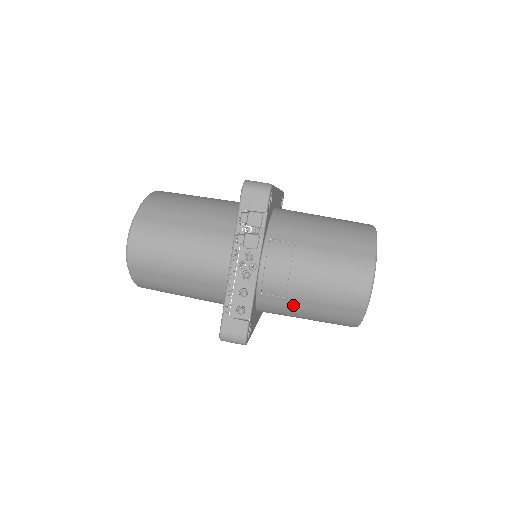
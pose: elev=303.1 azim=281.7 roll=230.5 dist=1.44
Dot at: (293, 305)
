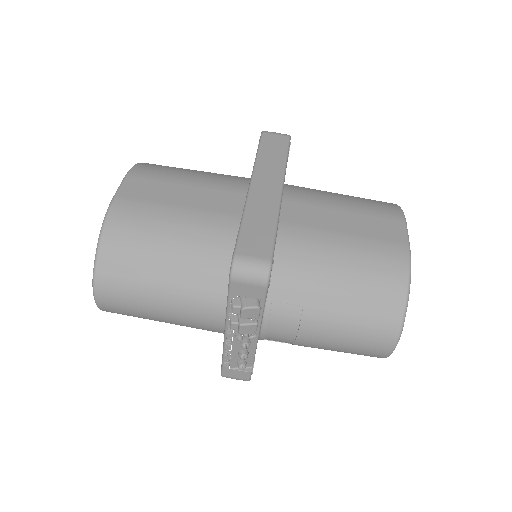
Dot at: occluded
